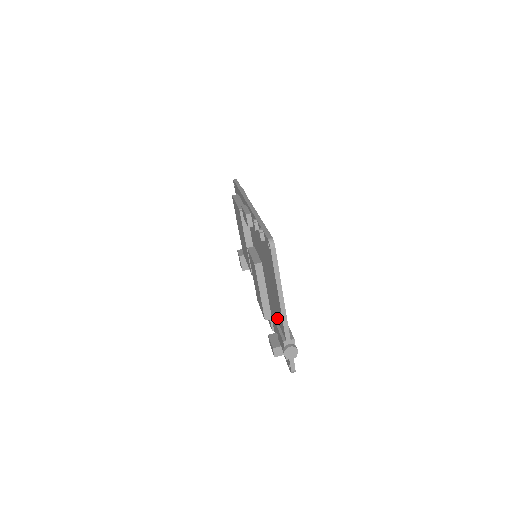
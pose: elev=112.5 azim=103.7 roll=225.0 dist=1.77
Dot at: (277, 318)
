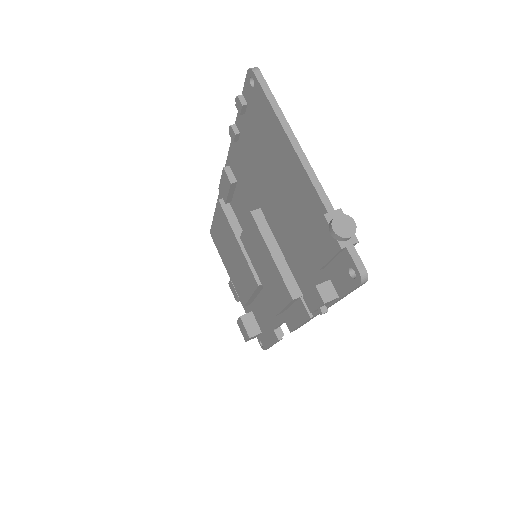
Dot at: (304, 230)
